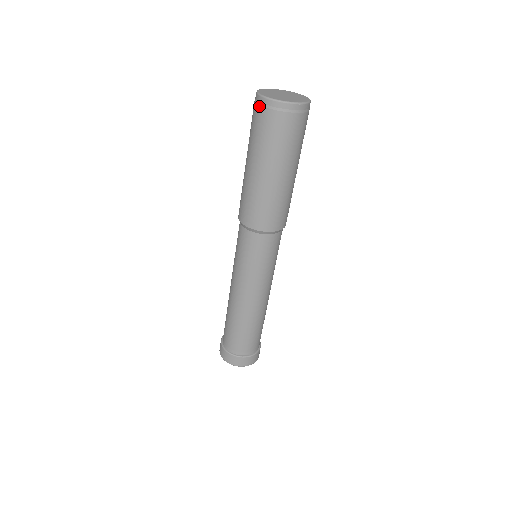
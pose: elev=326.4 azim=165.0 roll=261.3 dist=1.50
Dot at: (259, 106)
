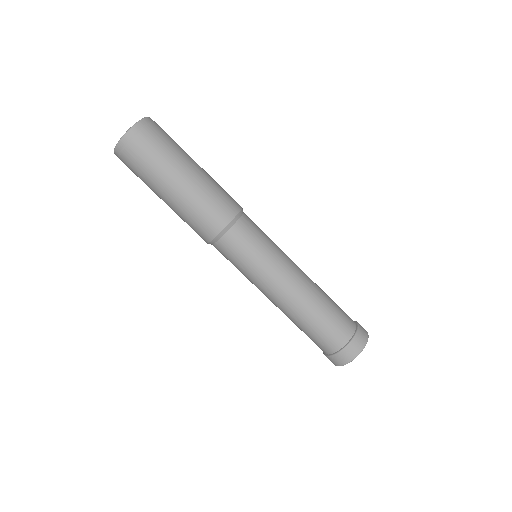
Dot at: occluded
